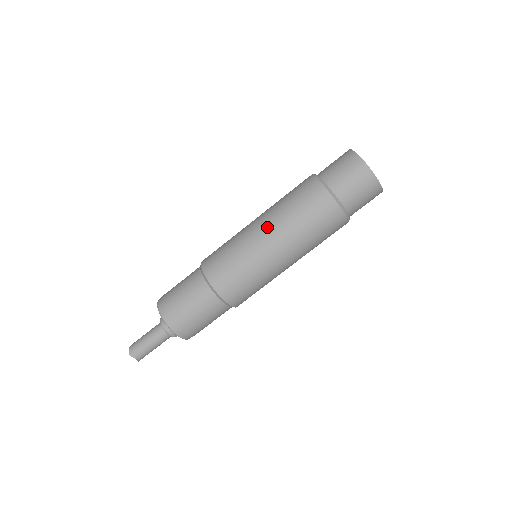
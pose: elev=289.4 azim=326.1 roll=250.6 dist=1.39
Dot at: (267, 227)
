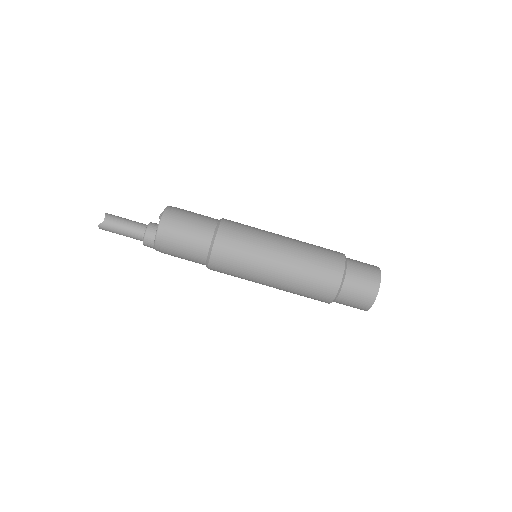
Dot at: occluded
